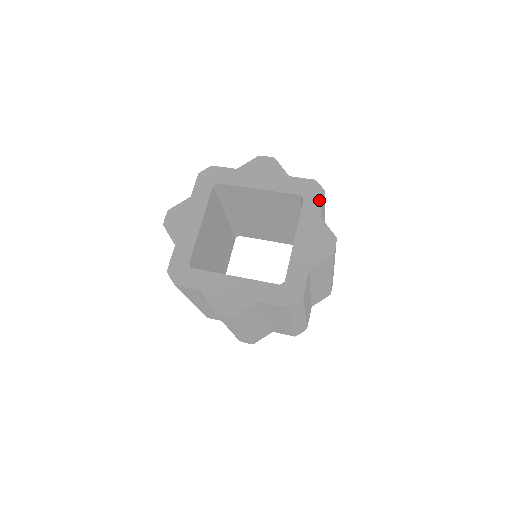
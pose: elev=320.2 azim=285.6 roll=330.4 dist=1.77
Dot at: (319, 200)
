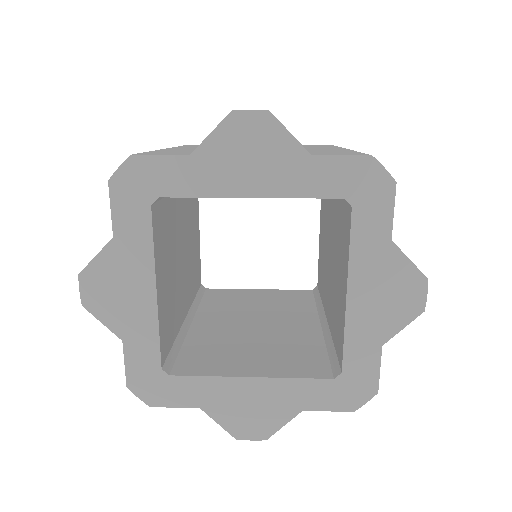
Dot at: (385, 204)
